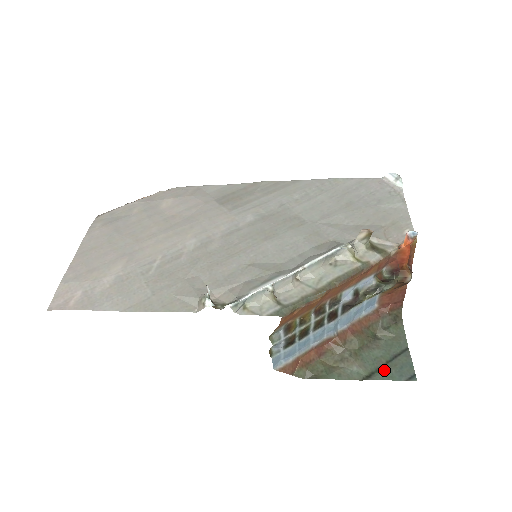
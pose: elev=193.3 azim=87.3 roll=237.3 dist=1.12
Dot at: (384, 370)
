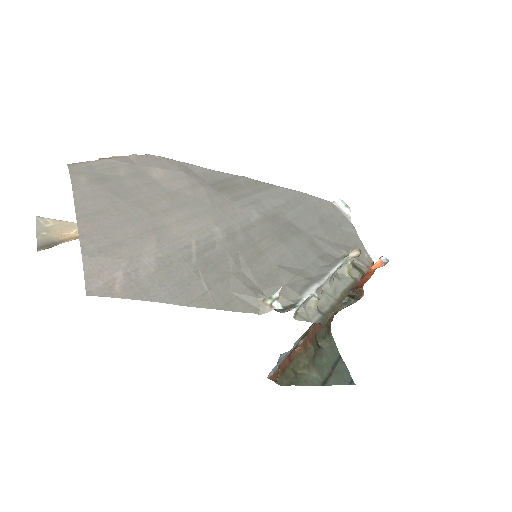
Dot at: (333, 376)
